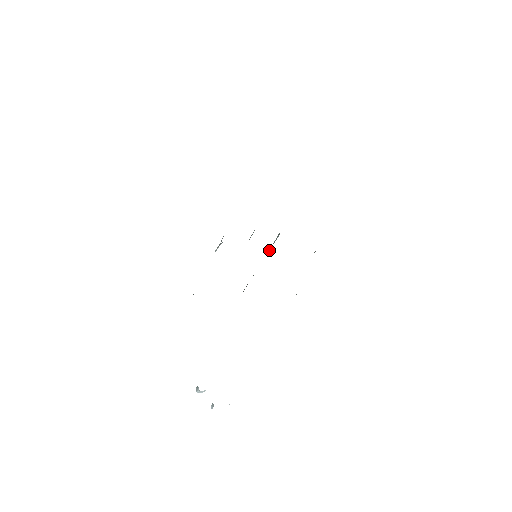
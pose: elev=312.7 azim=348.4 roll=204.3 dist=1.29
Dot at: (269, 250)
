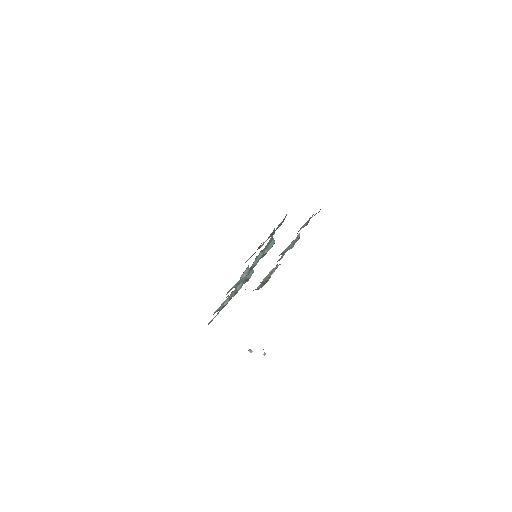
Dot at: (267, 251)
